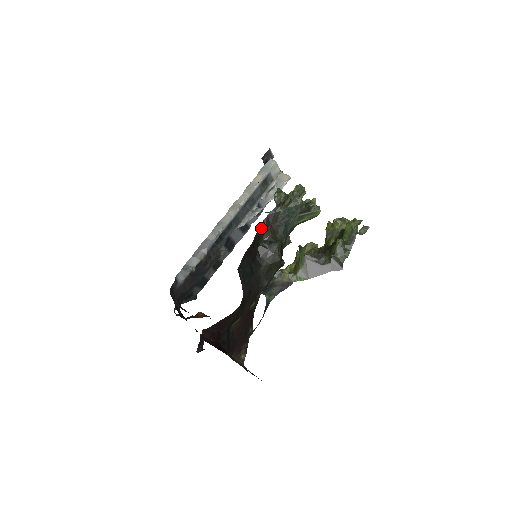
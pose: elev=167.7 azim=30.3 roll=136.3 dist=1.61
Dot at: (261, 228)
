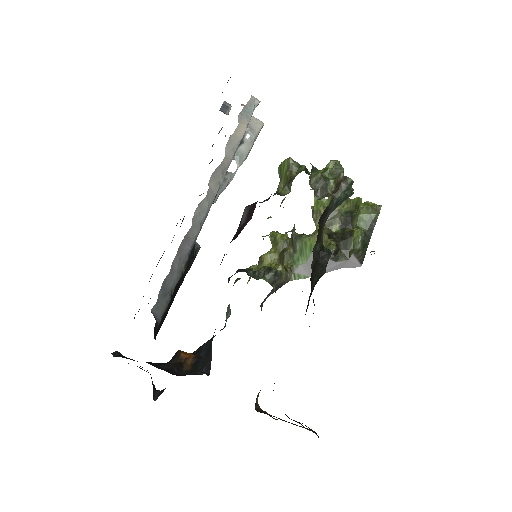
Dot at: (317, 235)
